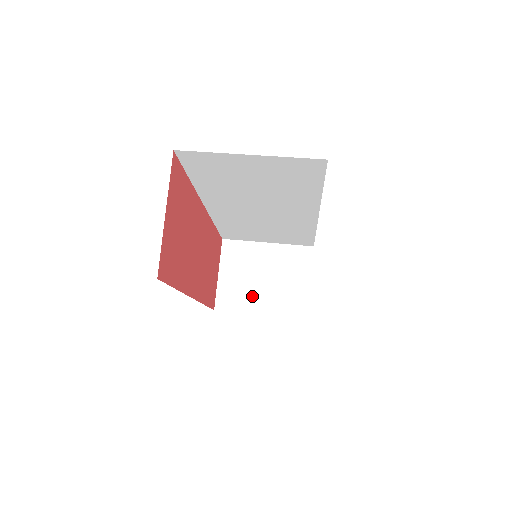
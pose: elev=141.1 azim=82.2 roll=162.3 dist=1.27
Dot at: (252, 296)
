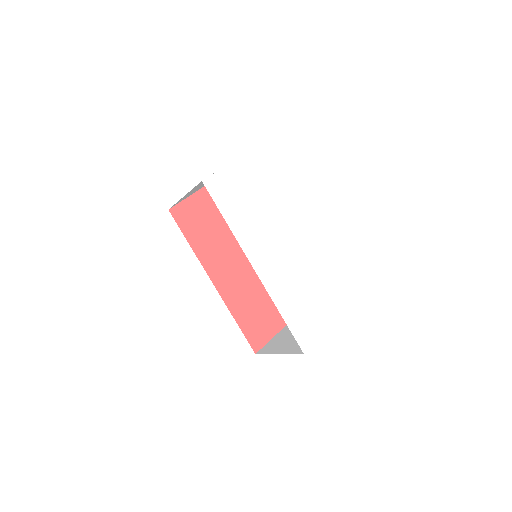
Dot at: (283, 343)
